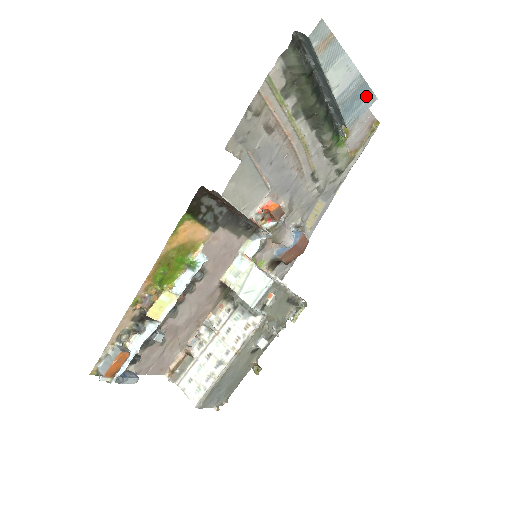
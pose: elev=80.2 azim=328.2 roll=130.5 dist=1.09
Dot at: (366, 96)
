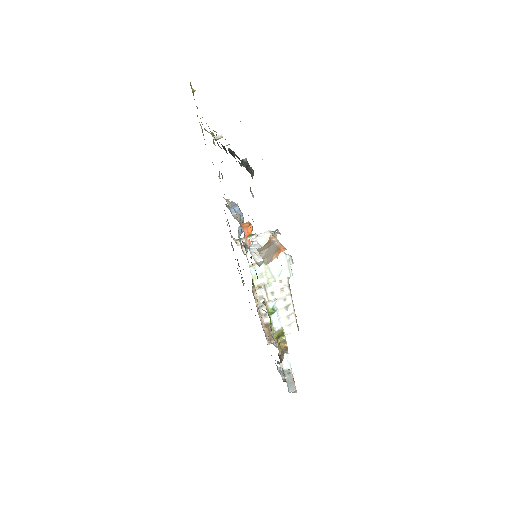
Dot at: occluded
